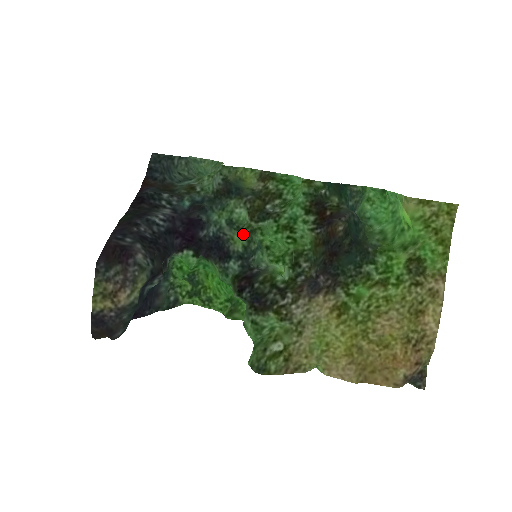
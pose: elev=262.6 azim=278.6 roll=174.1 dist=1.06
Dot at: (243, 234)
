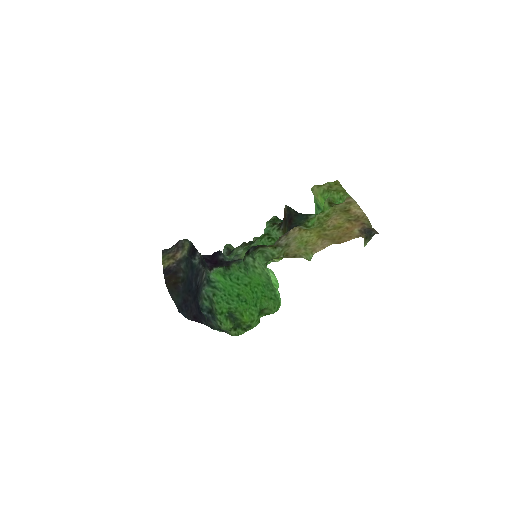
Dot at: (244, 250)
